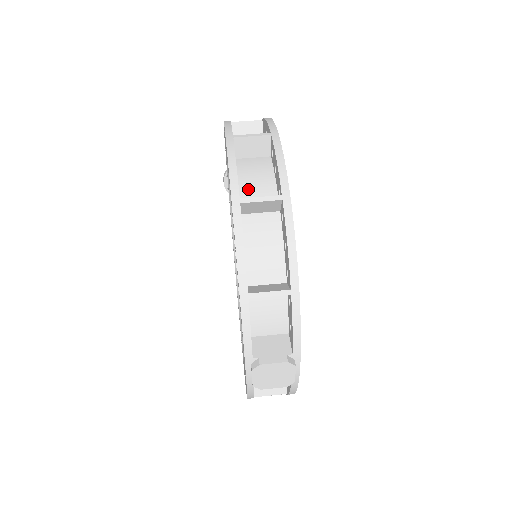
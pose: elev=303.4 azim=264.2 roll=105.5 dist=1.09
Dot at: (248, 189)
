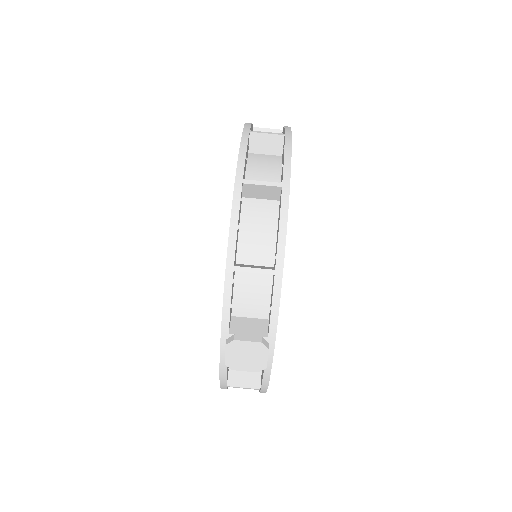
Dot at: (254, 177)
